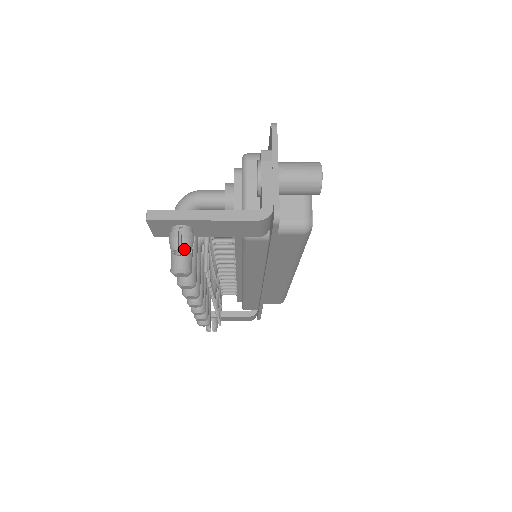
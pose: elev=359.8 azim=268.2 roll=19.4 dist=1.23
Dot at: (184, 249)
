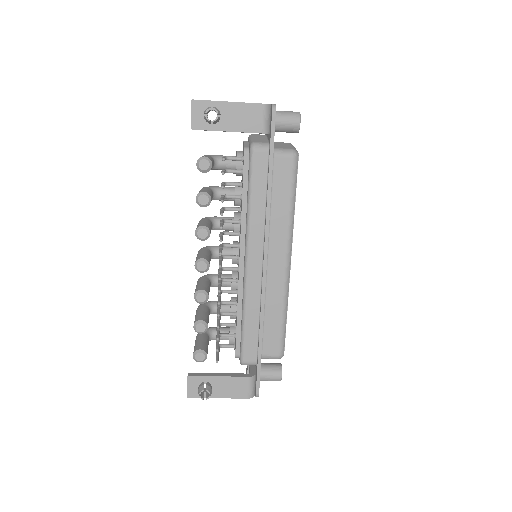
Dot at: (215, 109)
